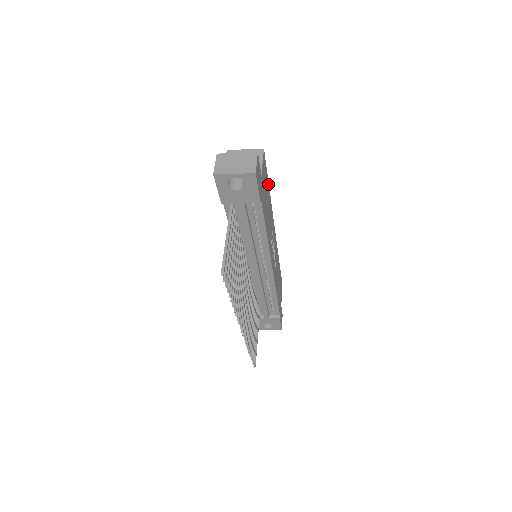
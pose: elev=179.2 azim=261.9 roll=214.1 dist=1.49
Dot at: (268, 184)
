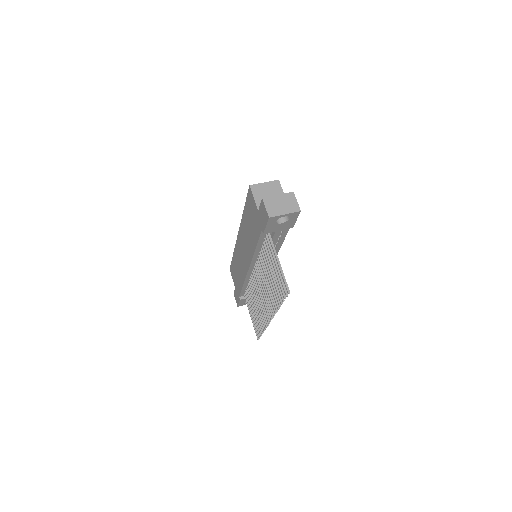
Dot at: occluded
